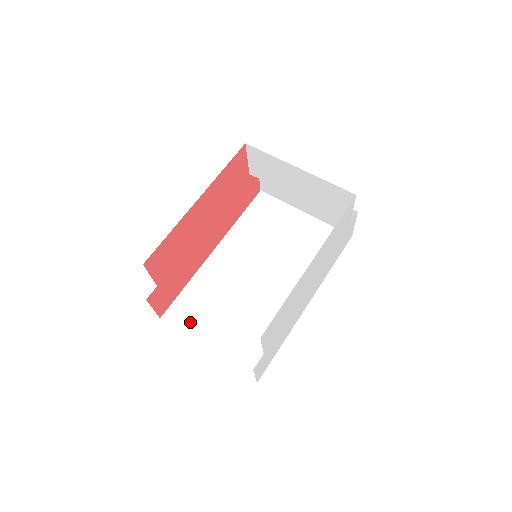
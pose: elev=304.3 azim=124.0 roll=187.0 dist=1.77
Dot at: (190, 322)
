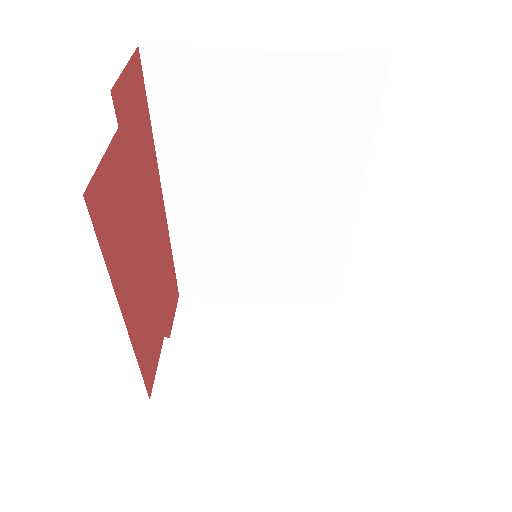
Dot at: (215, 286)
